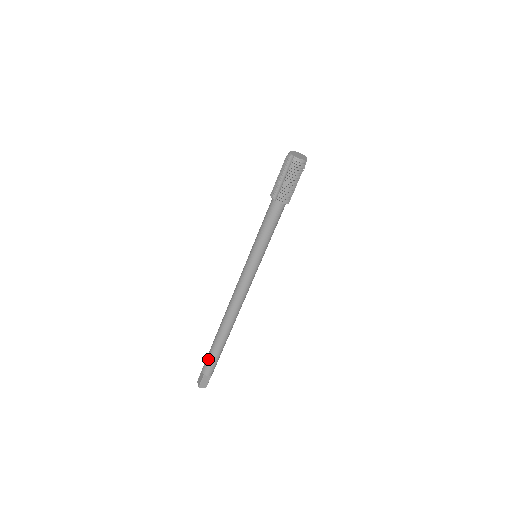
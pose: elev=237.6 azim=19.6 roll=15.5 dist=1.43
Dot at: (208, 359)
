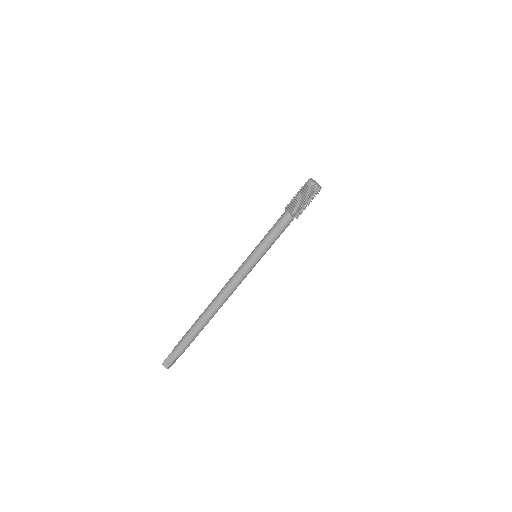
Dot at: (182, 338)
